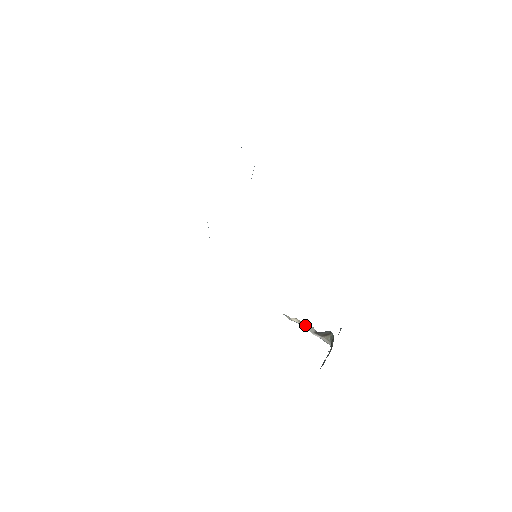
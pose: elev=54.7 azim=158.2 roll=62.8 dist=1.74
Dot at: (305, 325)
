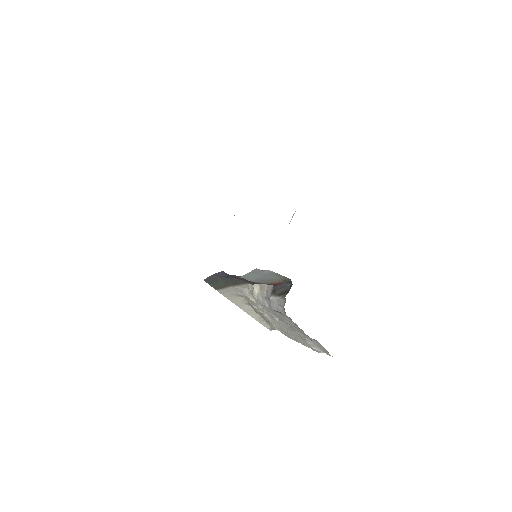
Dot at: (266, 292)
